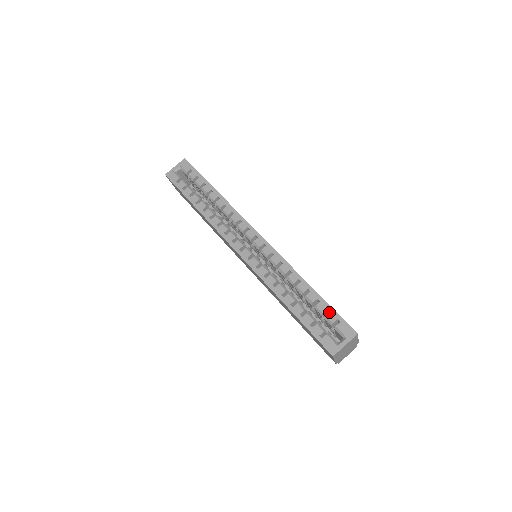
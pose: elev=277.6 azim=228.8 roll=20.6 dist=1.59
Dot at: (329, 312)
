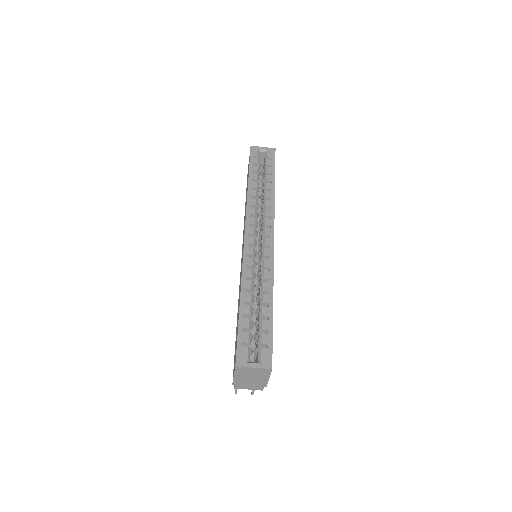
Dot at: occluded
